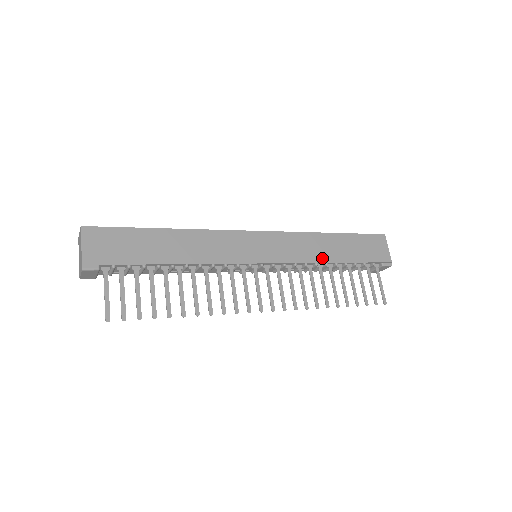
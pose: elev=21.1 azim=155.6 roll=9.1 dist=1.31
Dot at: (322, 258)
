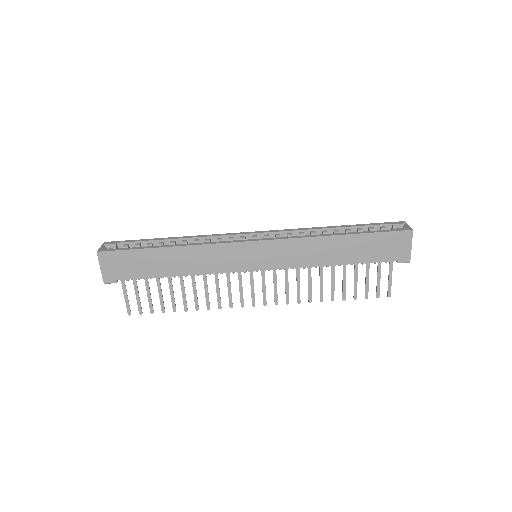
Dot at: (323, 261)
